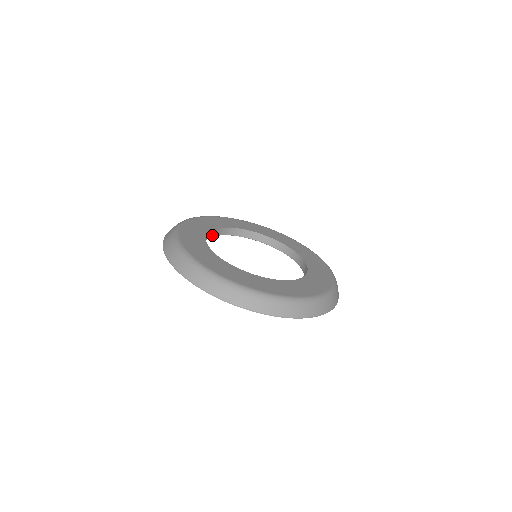
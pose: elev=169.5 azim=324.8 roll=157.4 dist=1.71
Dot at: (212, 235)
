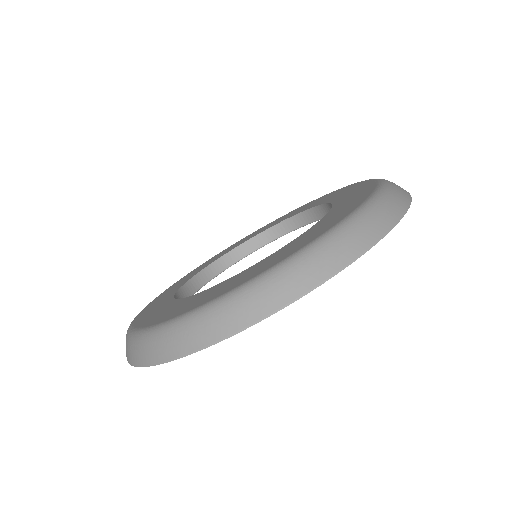
Dot at: occluded
